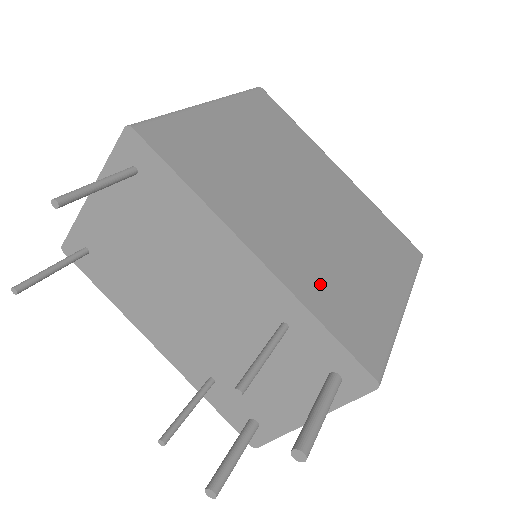
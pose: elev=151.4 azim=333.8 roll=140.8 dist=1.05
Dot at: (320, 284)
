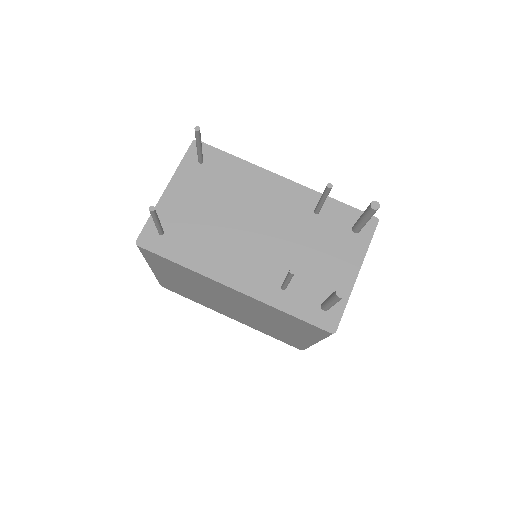
Dot at: occluded
